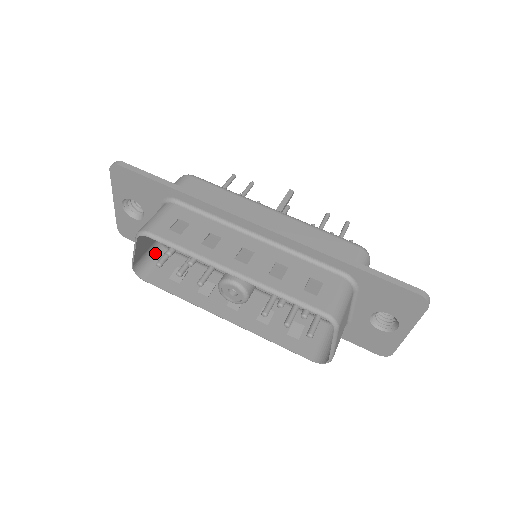
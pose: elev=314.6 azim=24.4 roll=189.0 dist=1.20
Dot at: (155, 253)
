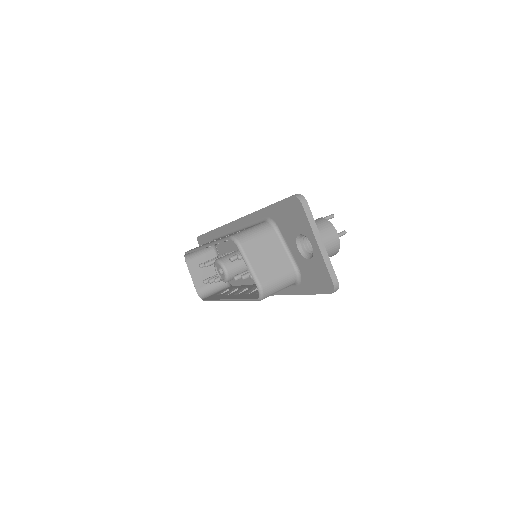
Dot at: (219, 288)
